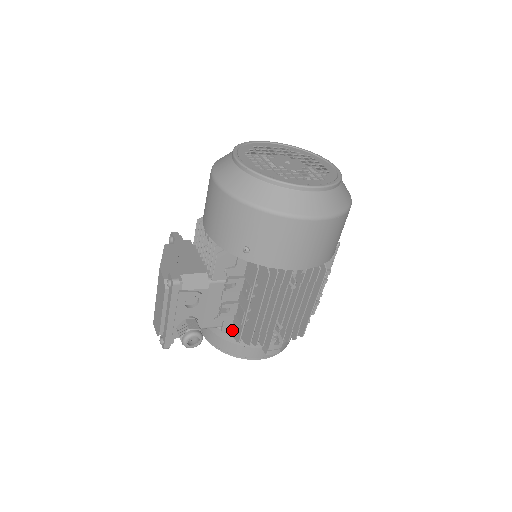
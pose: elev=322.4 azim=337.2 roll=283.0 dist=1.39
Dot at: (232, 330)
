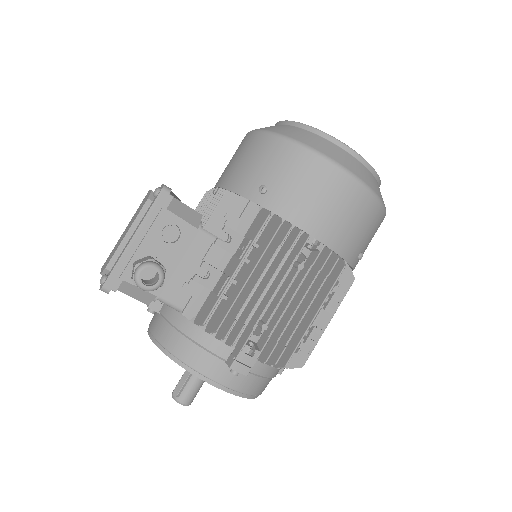
Dot at: (198, 315)
